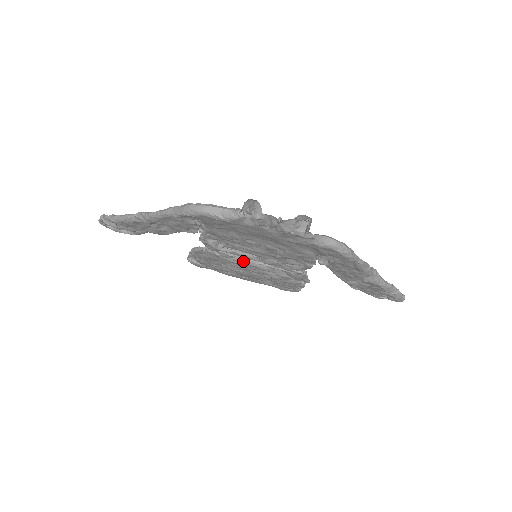
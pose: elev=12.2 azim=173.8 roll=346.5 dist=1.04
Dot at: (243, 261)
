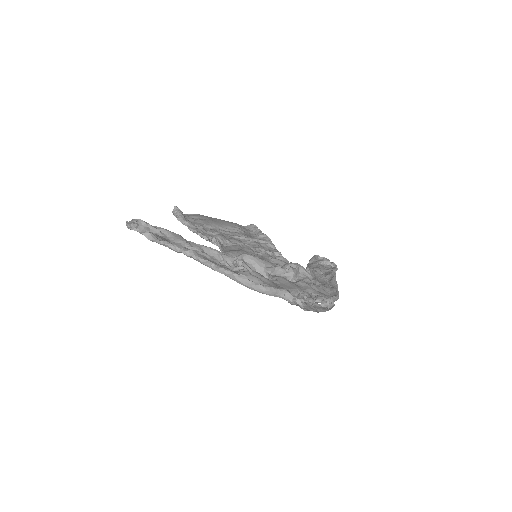
Dot at: occluded
